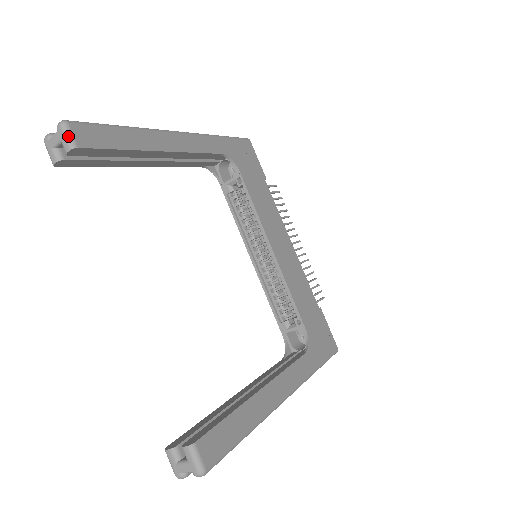
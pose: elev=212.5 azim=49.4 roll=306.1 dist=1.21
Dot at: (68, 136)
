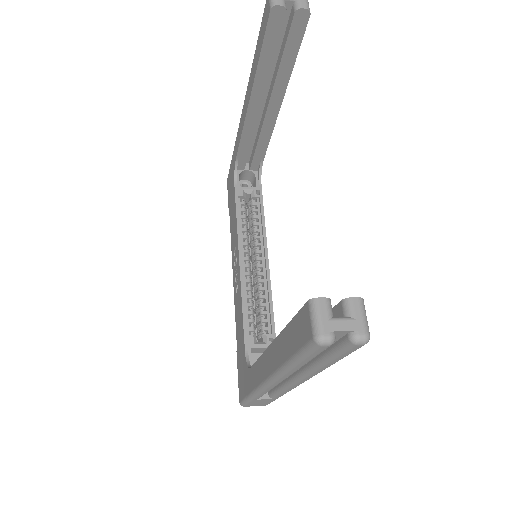
Dot at: (308, 2)
